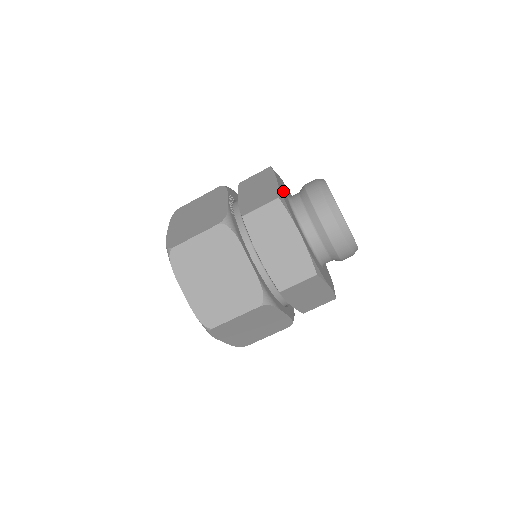
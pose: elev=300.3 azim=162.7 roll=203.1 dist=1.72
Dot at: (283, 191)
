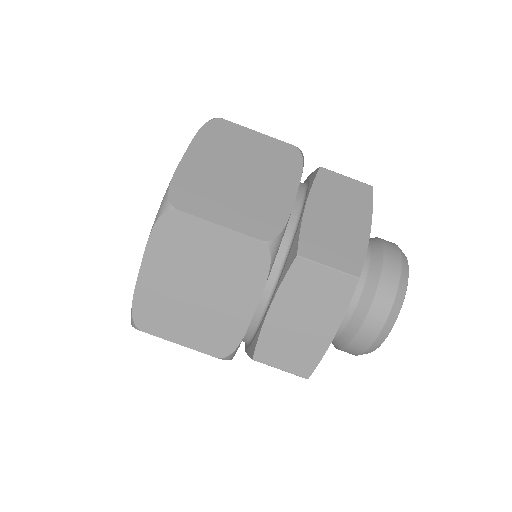
Dot at: occluded
